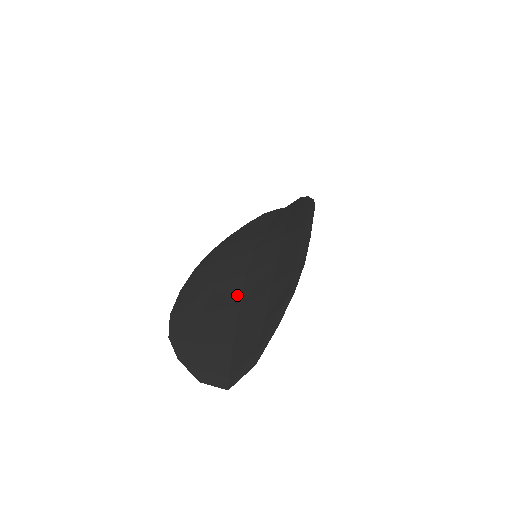
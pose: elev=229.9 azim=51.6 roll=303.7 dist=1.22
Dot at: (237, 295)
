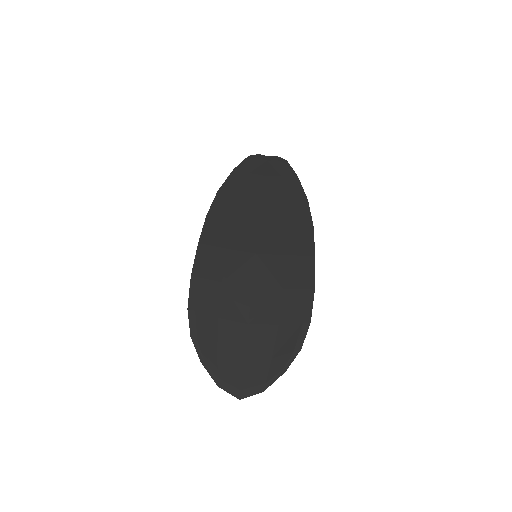
Dot at: (246, 310)
